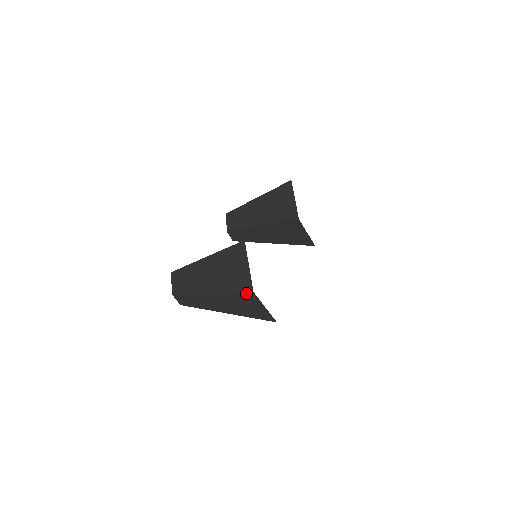
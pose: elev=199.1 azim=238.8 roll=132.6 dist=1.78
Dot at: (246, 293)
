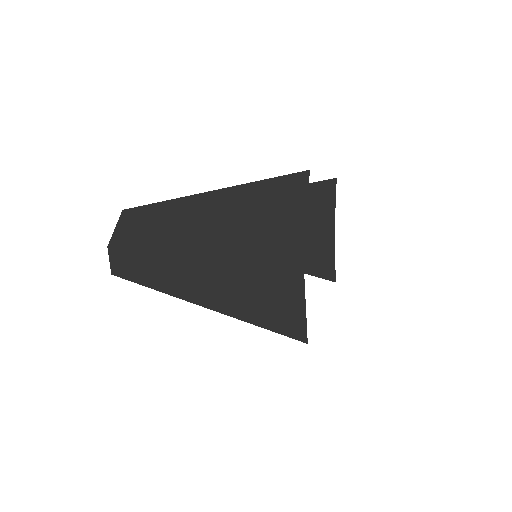
Dot at: (283, 259)
